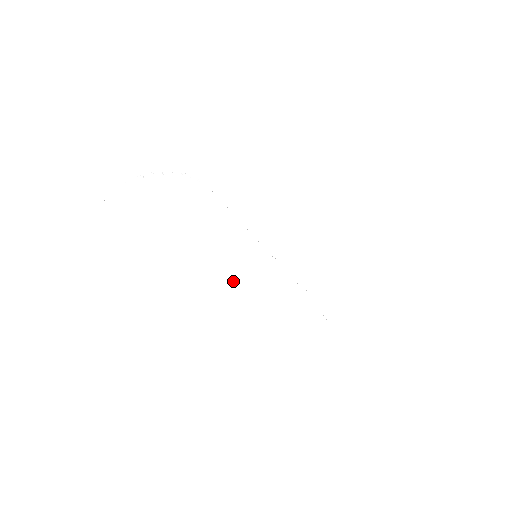
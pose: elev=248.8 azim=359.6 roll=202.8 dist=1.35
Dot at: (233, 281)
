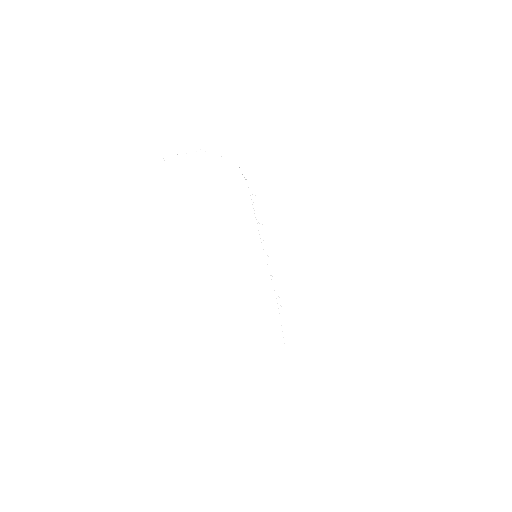
Dot at: (230, 271)
